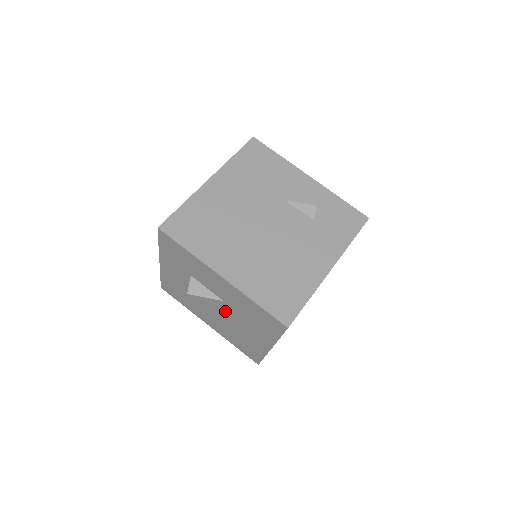
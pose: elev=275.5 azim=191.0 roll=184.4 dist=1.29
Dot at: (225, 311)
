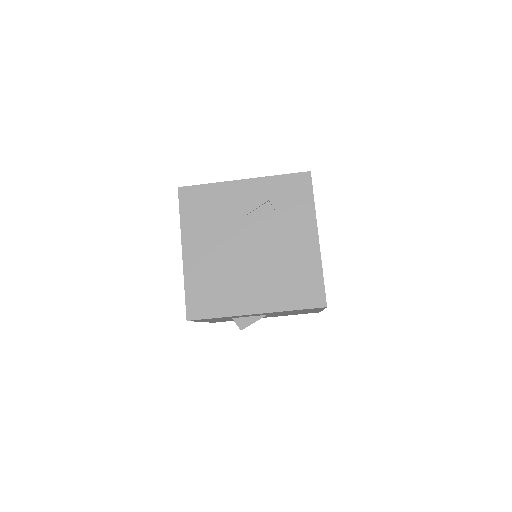
Dot at: occluded
